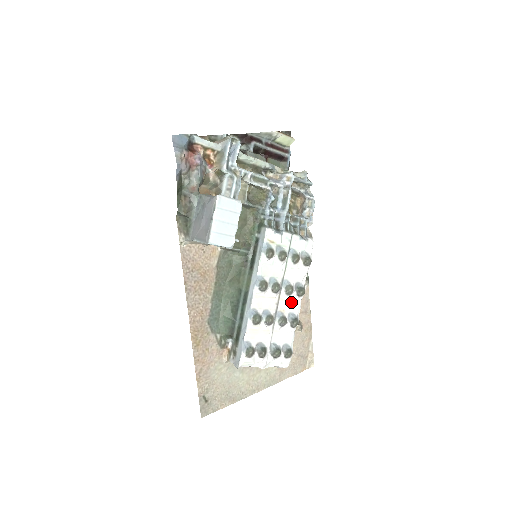
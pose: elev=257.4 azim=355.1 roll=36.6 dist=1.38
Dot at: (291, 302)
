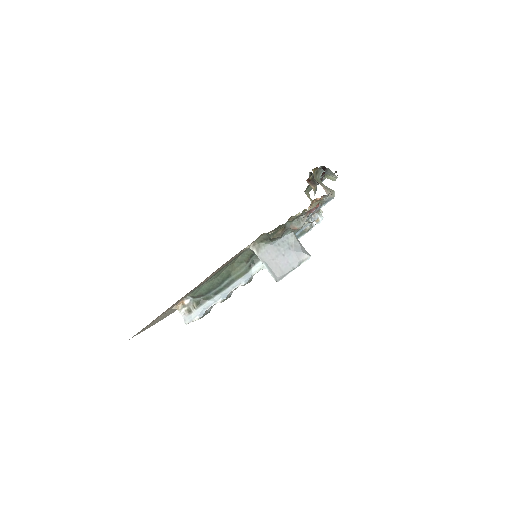
Dot at: occluded
